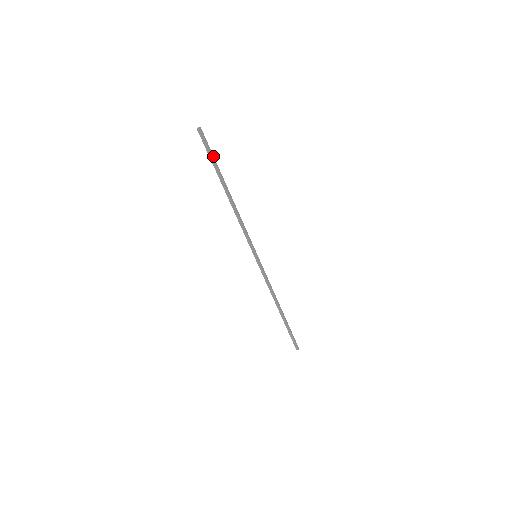
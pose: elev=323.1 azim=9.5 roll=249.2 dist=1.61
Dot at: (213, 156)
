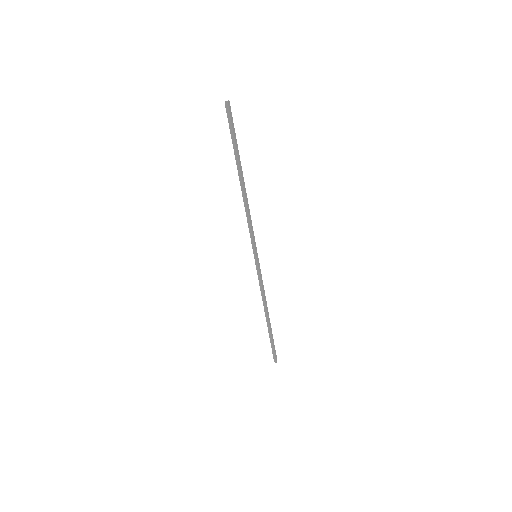
Dot at: occluded
